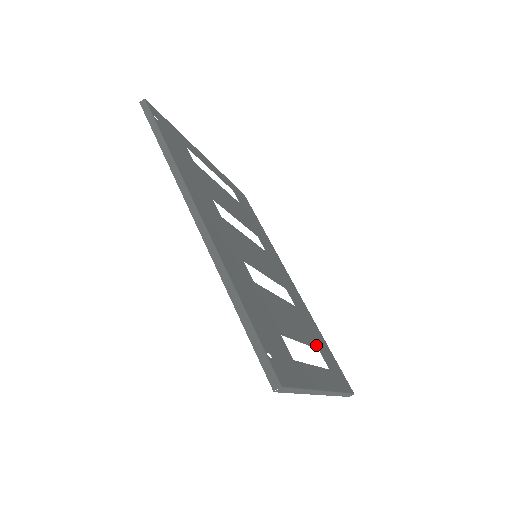
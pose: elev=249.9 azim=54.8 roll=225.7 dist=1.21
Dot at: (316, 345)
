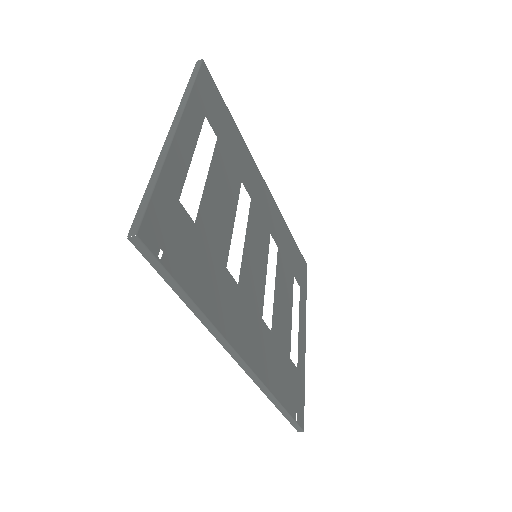
Dot at: (292, 274)
